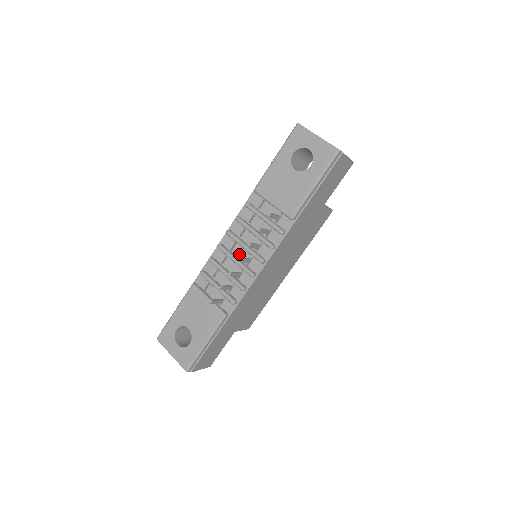
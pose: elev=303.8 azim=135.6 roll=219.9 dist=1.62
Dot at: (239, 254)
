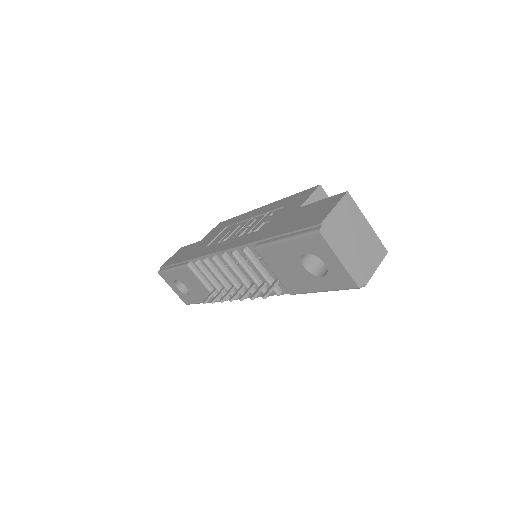
Dot at: (234, 274)
